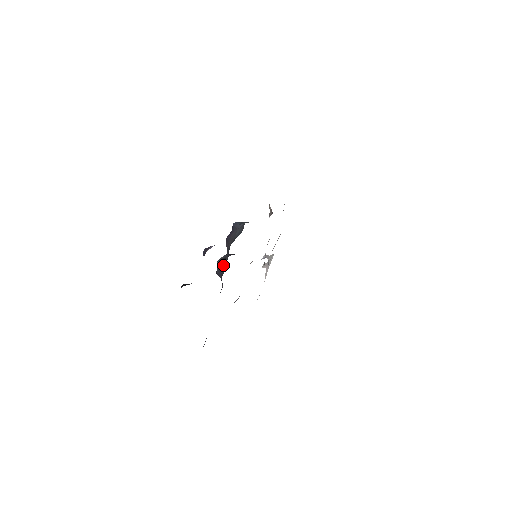
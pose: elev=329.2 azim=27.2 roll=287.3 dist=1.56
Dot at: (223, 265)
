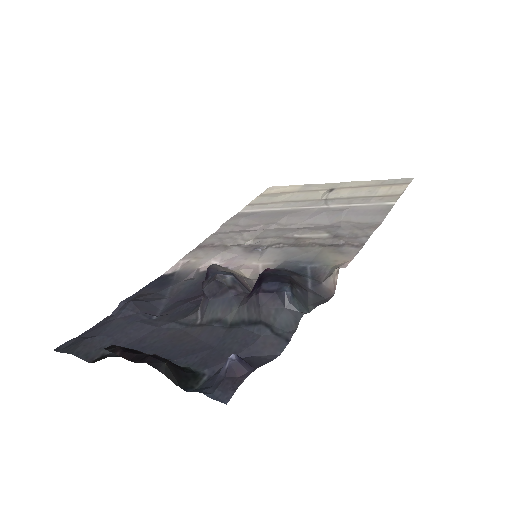
Dot at: (222, 297)
